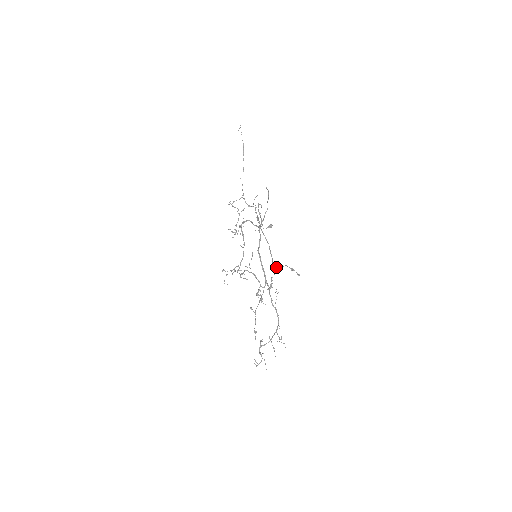
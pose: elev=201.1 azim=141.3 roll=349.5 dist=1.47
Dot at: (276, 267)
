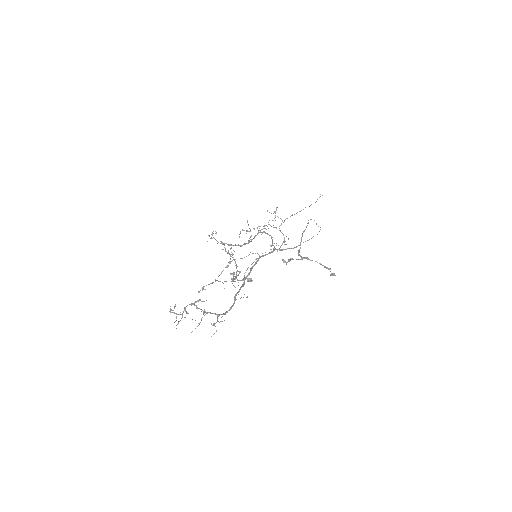
Dot at: (305, 257)
